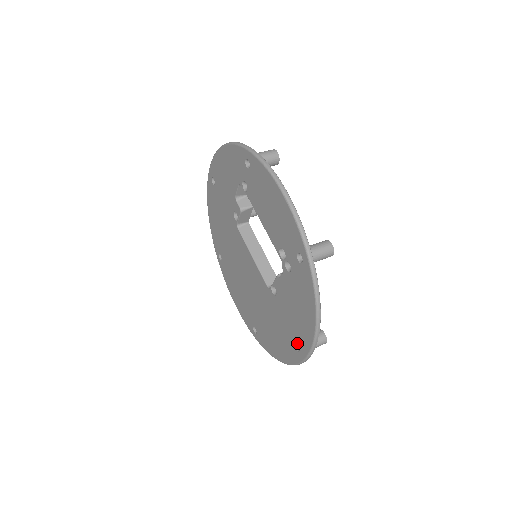
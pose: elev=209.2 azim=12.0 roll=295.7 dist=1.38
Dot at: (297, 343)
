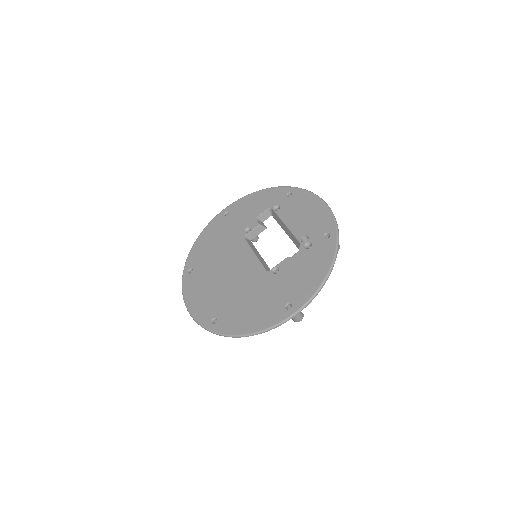
Dot at: (290, 302)
